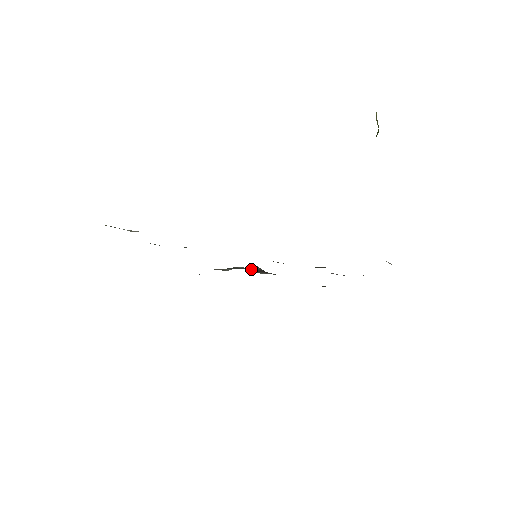
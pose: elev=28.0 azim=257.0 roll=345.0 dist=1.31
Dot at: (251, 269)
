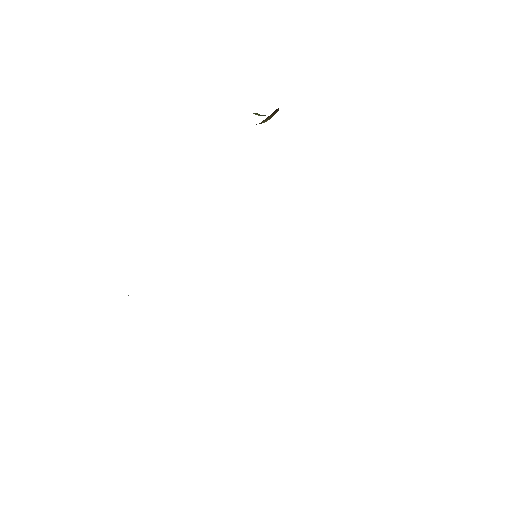
Dot at: occluded
